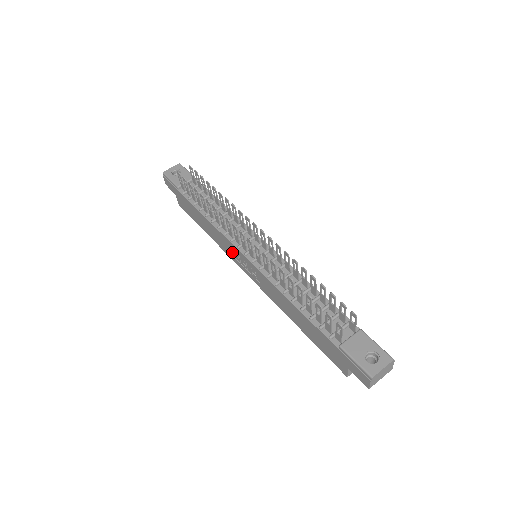
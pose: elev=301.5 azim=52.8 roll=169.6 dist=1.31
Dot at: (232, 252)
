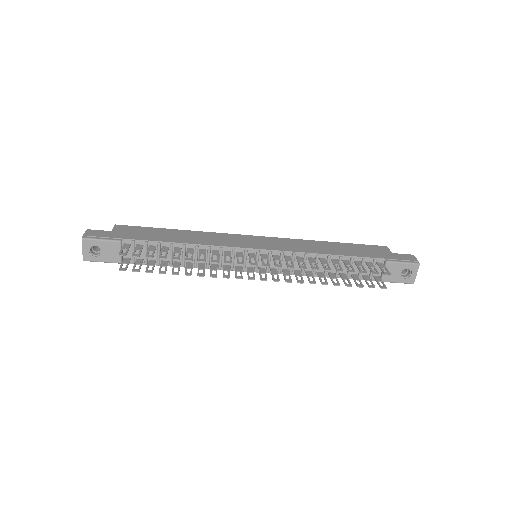
Dot at: occluded
